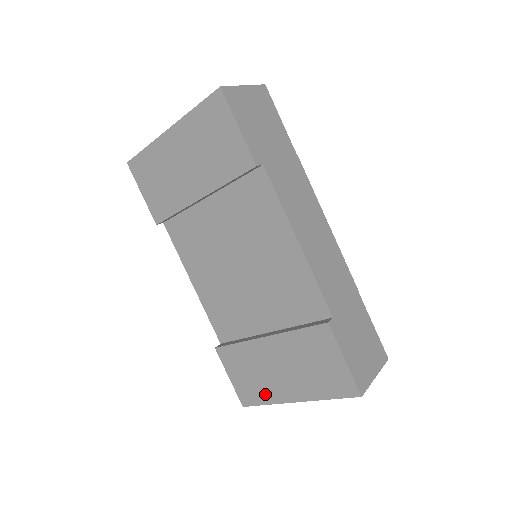
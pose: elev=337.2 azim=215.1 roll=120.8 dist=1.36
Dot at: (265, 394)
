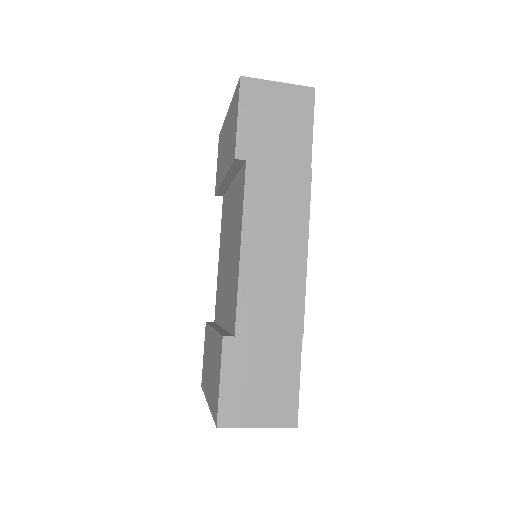
Dot at: (205, 383)
